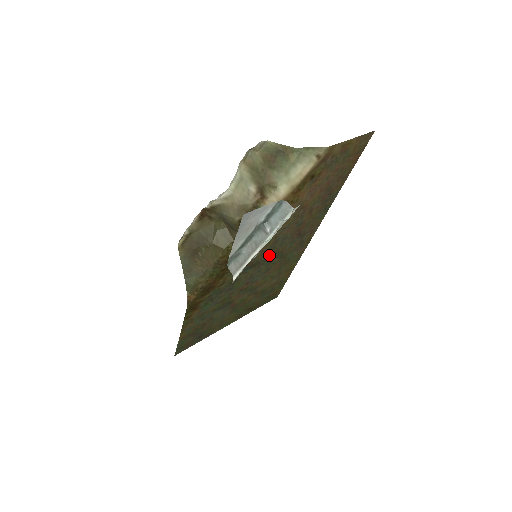
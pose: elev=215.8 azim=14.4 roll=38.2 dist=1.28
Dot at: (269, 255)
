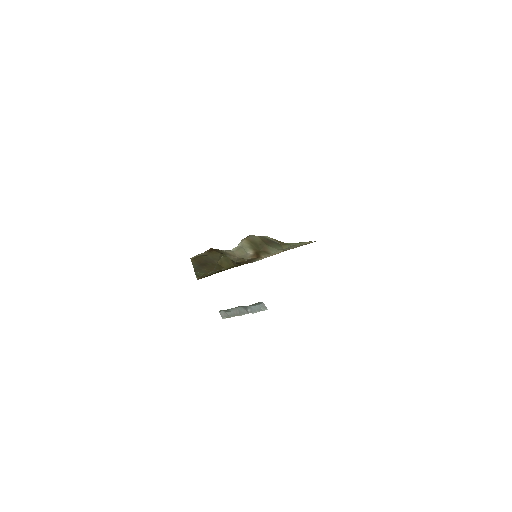
Dot at: occluded
